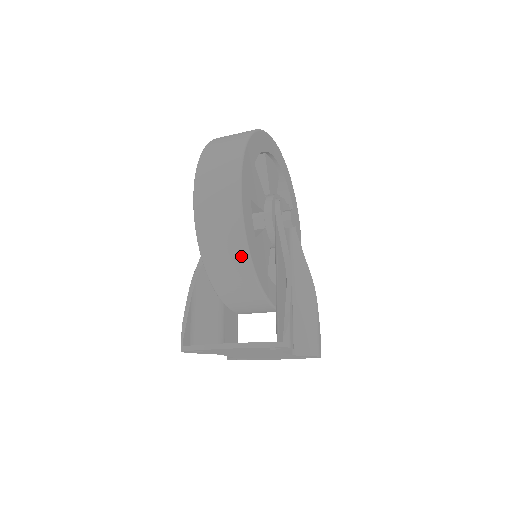
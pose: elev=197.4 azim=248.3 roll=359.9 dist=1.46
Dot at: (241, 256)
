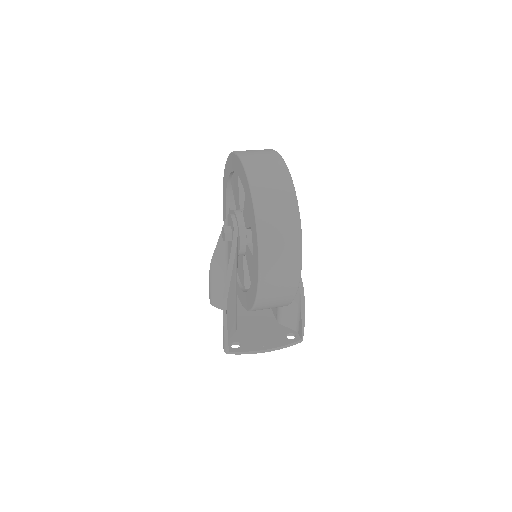
Dot at: occluded
